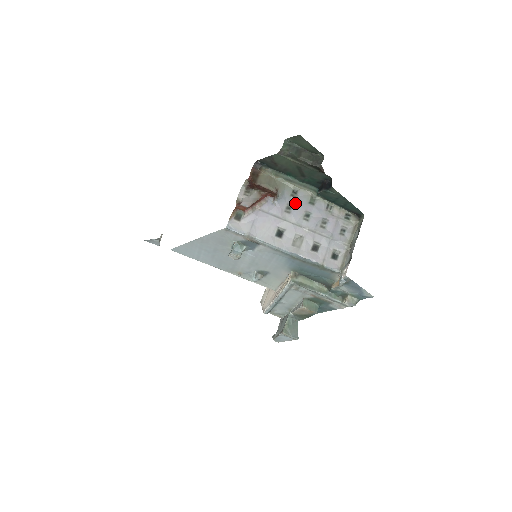
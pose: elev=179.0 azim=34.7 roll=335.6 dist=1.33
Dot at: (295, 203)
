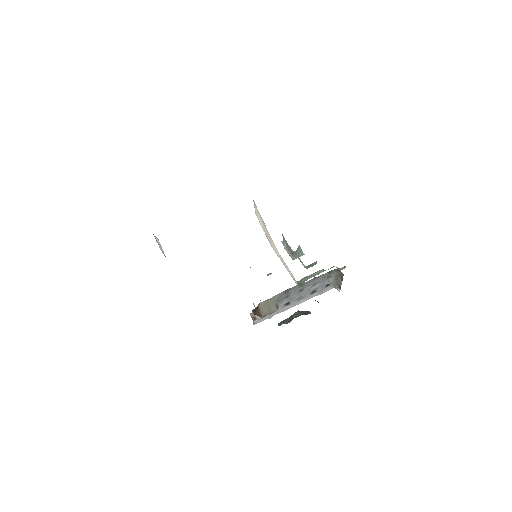
Dot at: (290, 293)
